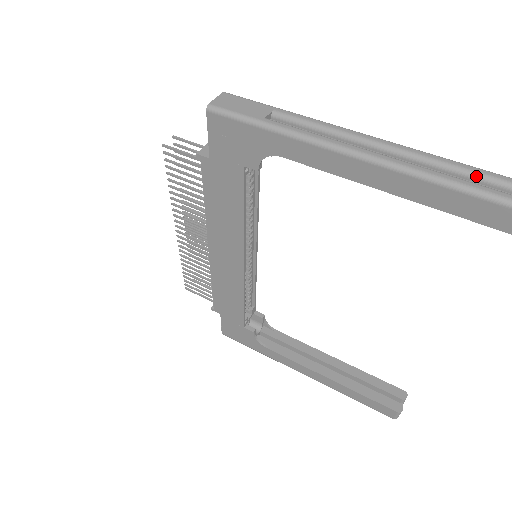
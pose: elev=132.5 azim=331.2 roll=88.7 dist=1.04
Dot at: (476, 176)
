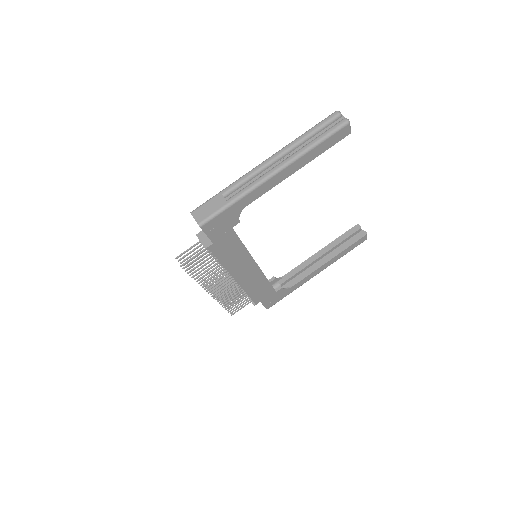
Dot at: (319, 130)
